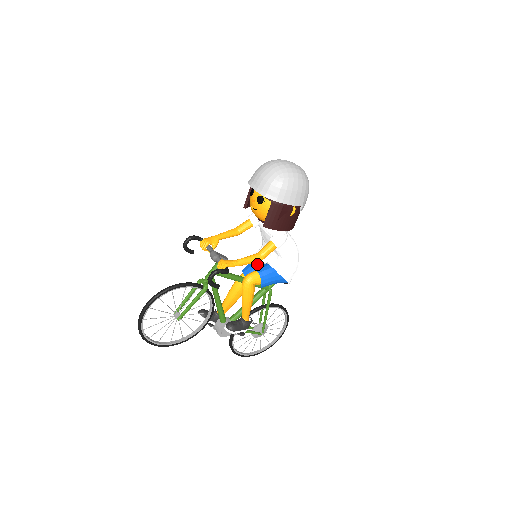
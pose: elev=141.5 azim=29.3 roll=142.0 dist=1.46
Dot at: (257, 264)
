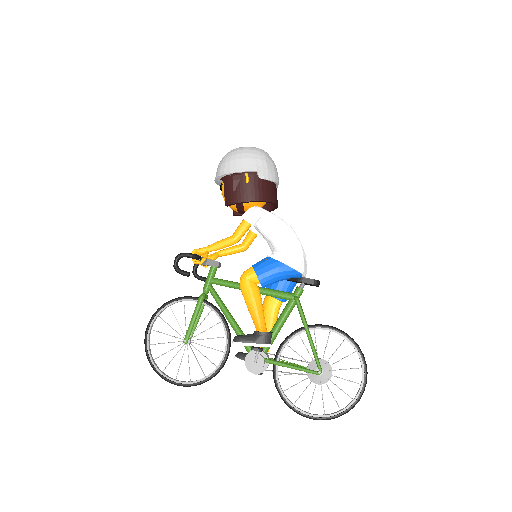
Dot at: occluded
